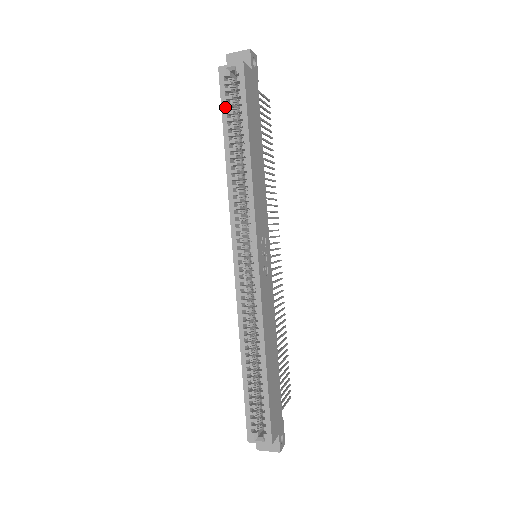
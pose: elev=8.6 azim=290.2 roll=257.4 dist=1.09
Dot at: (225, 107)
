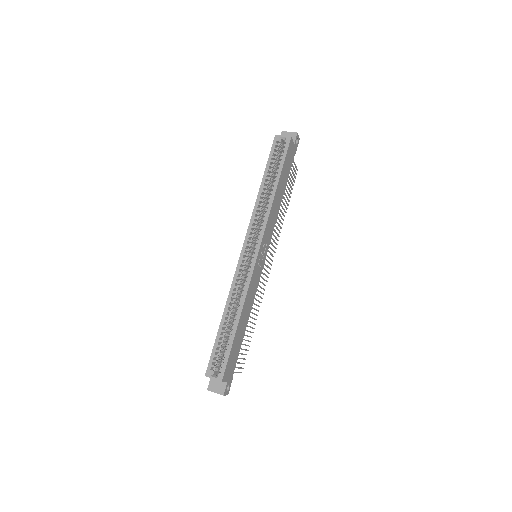
Dot at: (271, 158)
